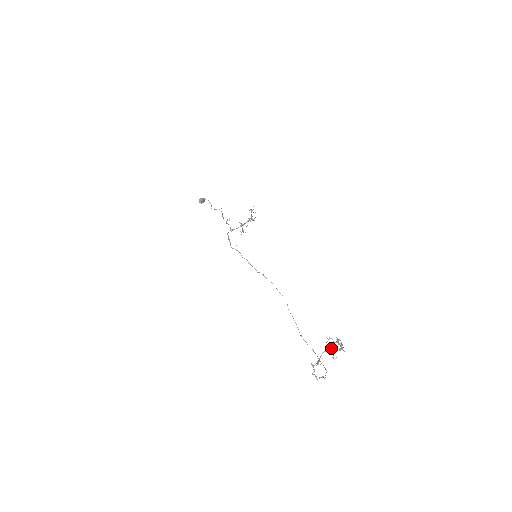
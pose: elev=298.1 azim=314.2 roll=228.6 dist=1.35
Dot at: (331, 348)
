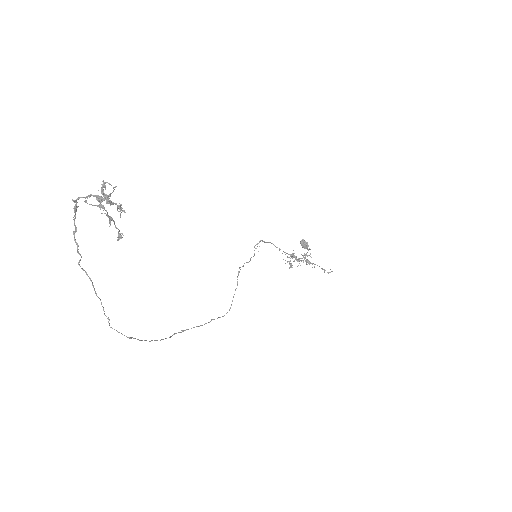
Dot at: (102, 200)
